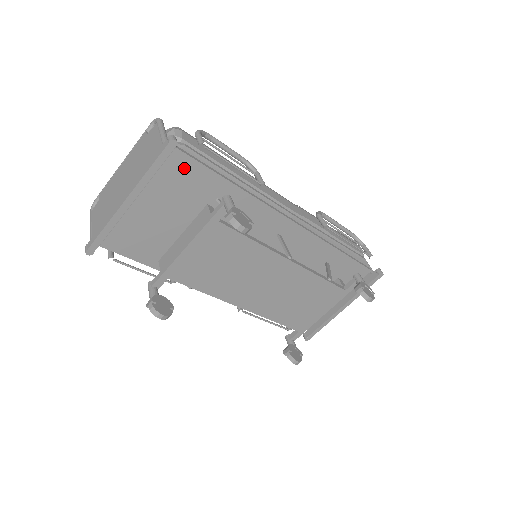
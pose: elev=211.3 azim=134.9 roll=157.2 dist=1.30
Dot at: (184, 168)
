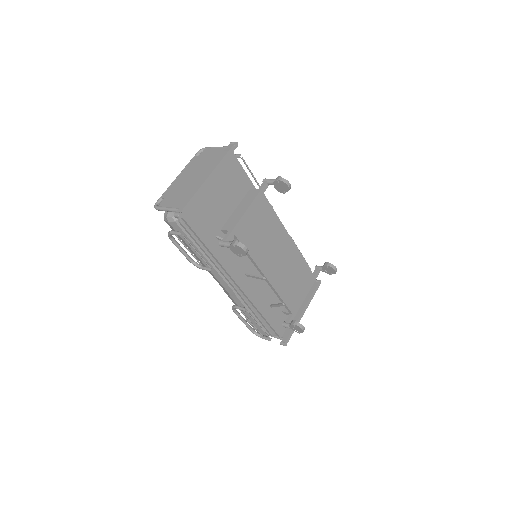
Dot at: (234, 167)
